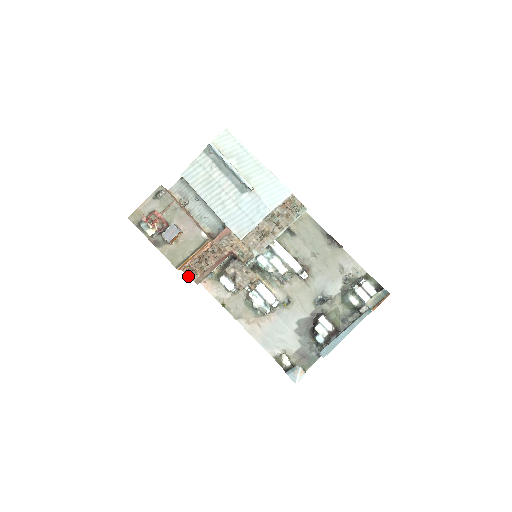
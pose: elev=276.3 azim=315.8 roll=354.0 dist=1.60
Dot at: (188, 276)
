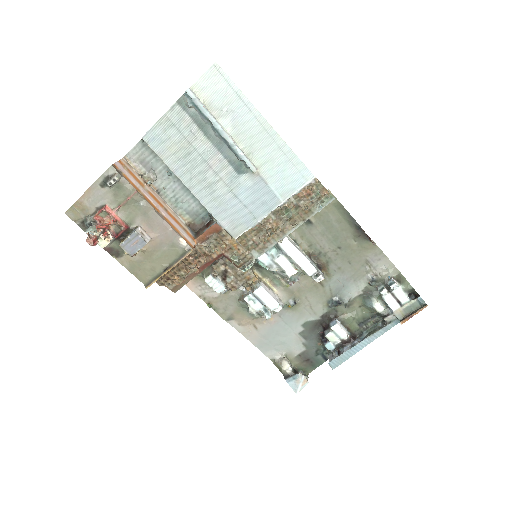
Dot at: (162, 284)
